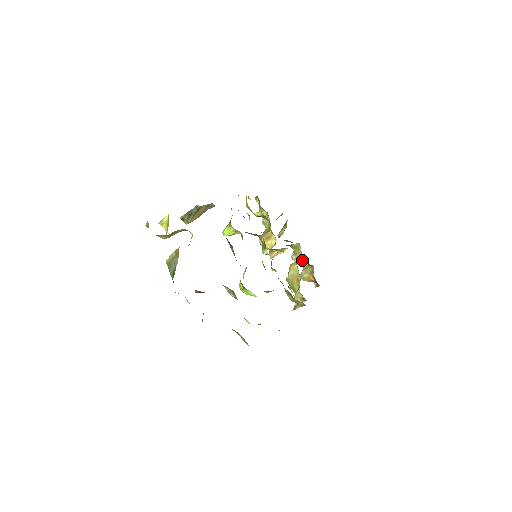
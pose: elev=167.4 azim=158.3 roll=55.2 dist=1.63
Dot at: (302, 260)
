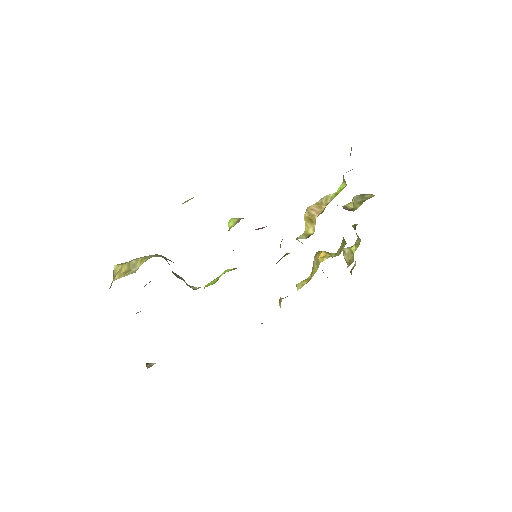
Dot at: (359, 238)
